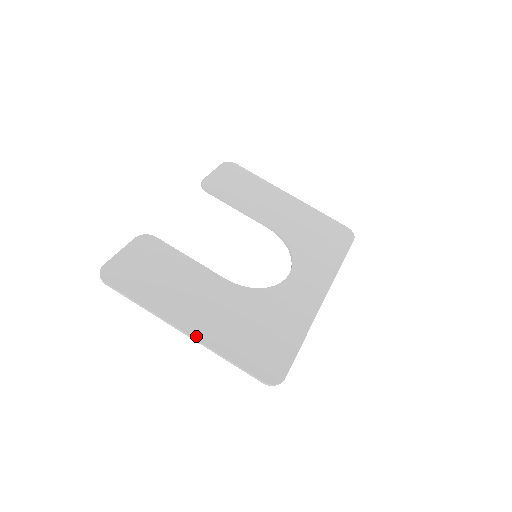
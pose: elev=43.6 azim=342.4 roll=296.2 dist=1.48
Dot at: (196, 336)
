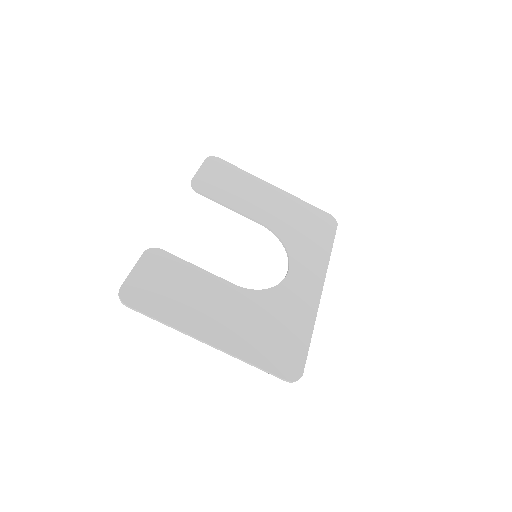
Dot at: (220, 346)
